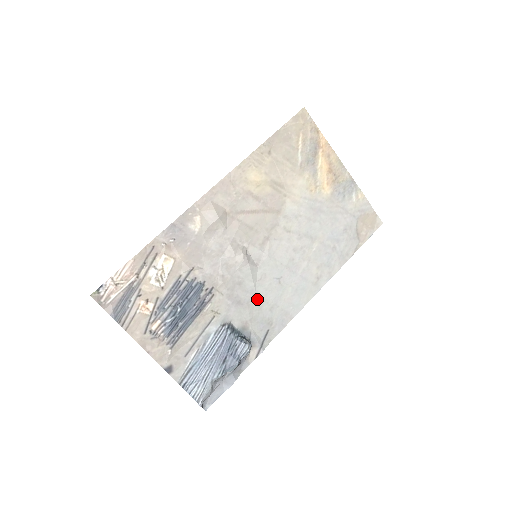
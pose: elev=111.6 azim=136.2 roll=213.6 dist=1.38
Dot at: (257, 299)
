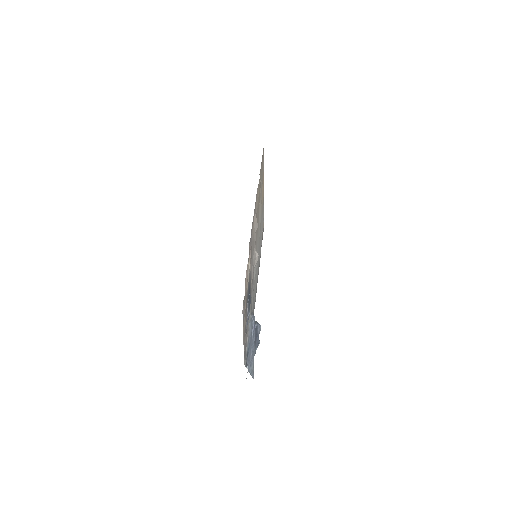
Dot at: occluded
